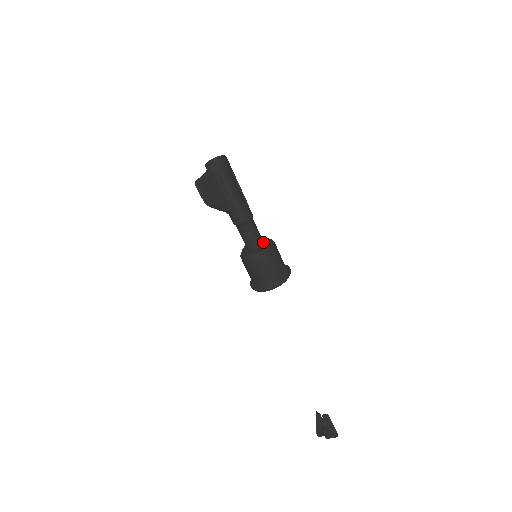
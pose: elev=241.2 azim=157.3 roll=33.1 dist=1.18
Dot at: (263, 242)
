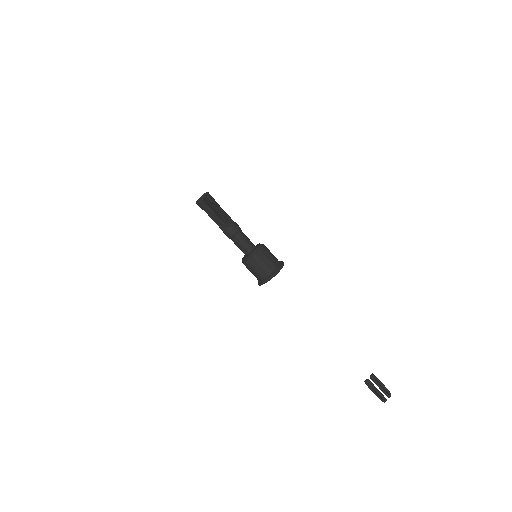
Dot at: occluded
